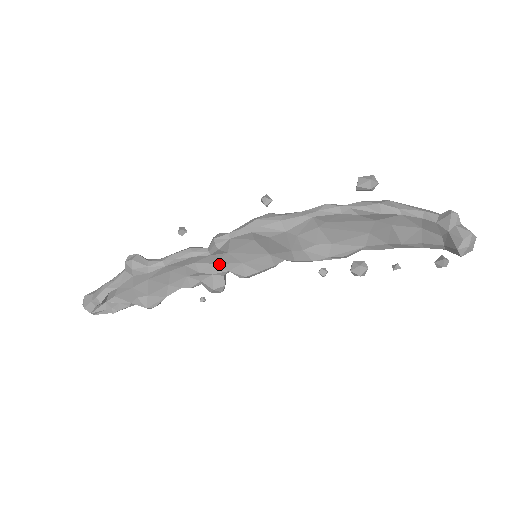
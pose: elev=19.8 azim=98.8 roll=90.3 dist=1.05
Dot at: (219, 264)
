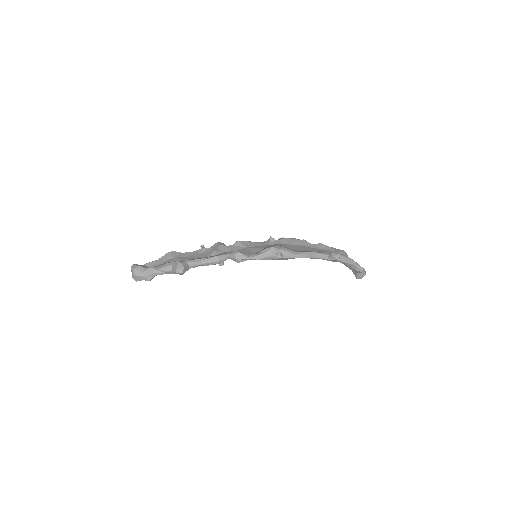
Dot at: occluded
